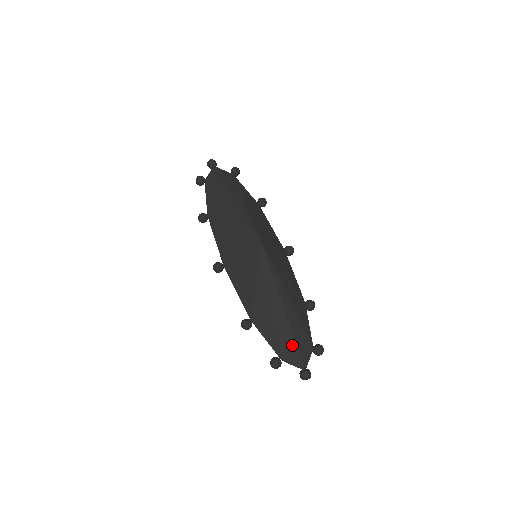
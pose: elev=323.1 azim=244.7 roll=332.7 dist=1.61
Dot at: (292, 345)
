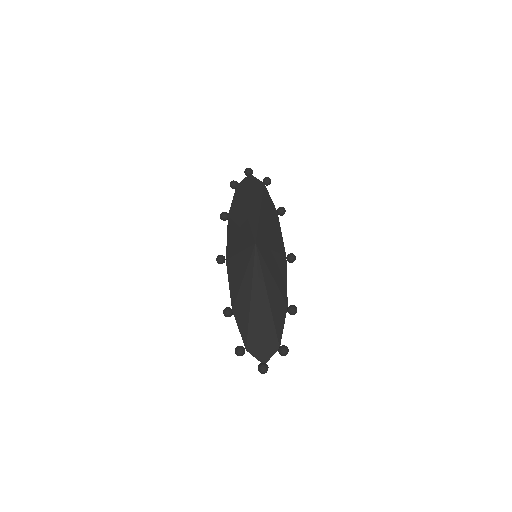
Dot at: (259, 339)
